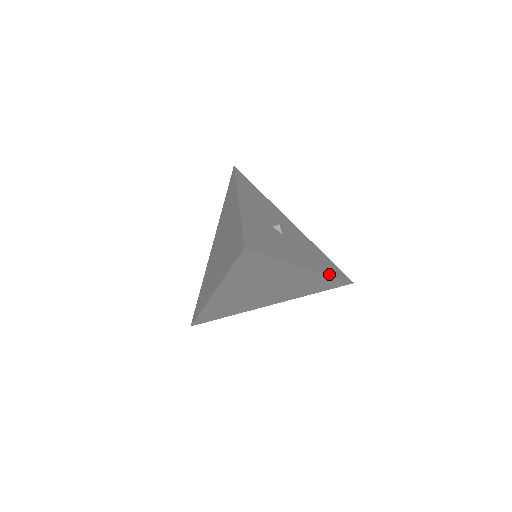
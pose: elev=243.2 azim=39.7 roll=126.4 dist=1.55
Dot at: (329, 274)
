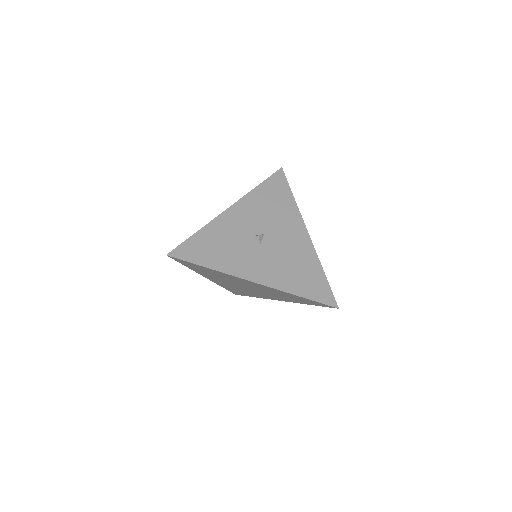
Dot at: (292, 292)
